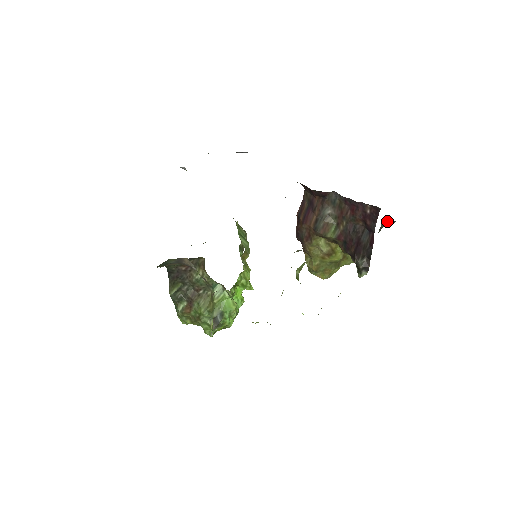
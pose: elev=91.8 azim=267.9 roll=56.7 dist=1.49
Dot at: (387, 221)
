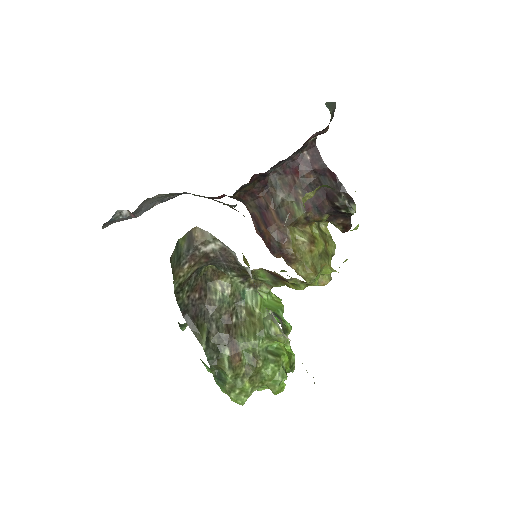
Dot at: (329, 107)
